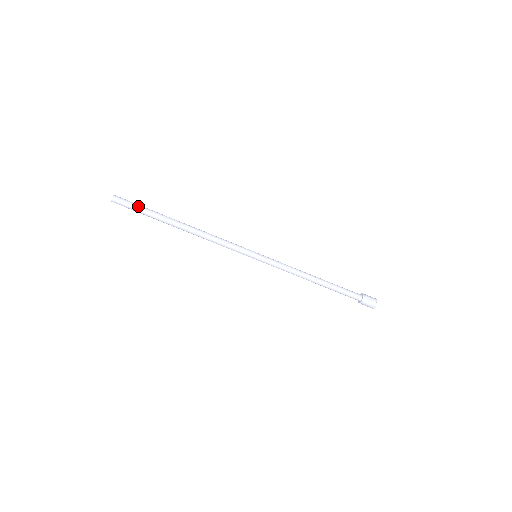
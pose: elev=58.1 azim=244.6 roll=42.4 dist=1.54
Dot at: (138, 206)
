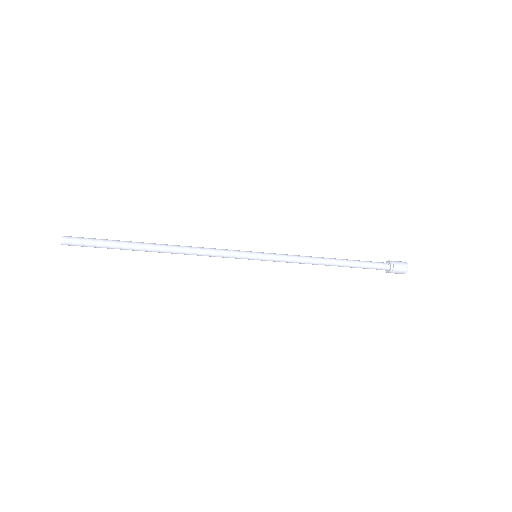
Dot at: (97, 241)
